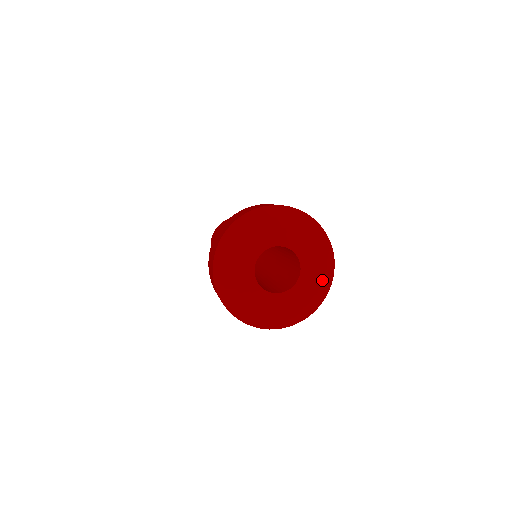
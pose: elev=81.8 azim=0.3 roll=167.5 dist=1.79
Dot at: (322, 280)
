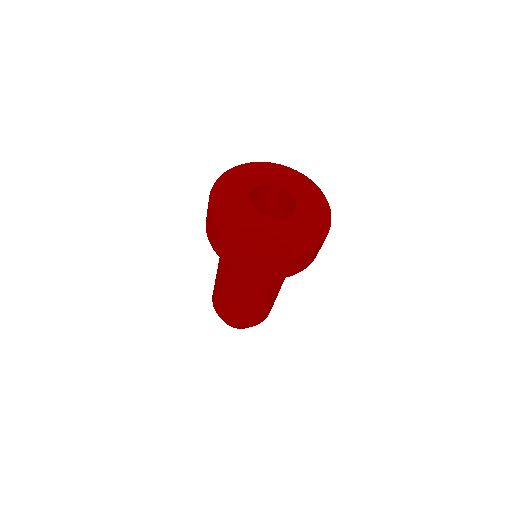
Dot at: (320, 209)
